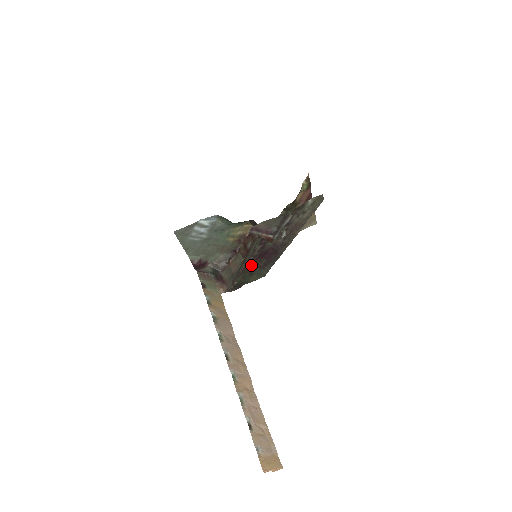
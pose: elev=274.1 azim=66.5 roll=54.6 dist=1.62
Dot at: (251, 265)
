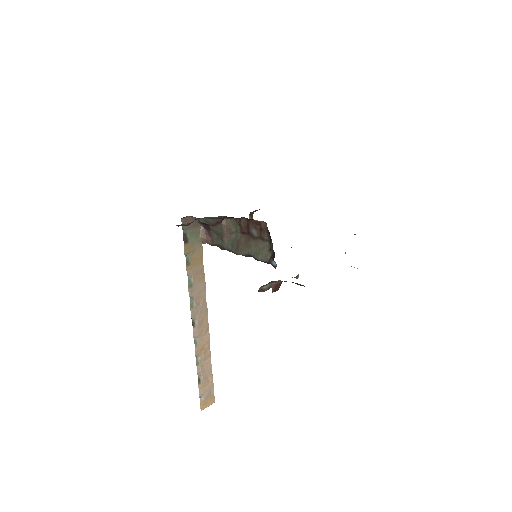
Dot at: occluded
